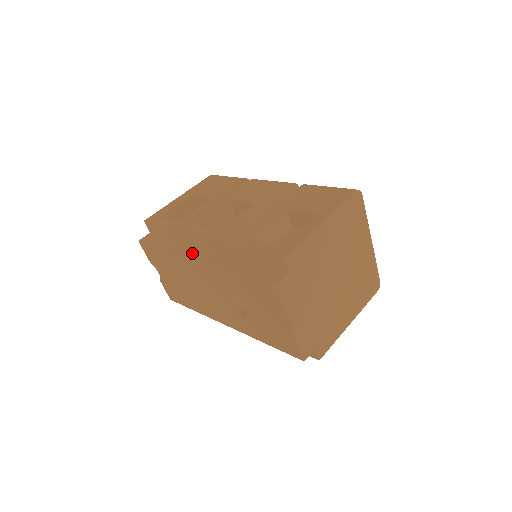
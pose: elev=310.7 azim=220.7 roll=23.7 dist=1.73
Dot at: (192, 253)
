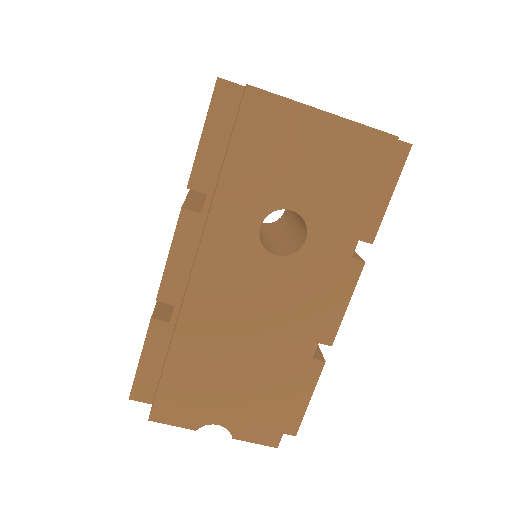
Dot at: occluded
